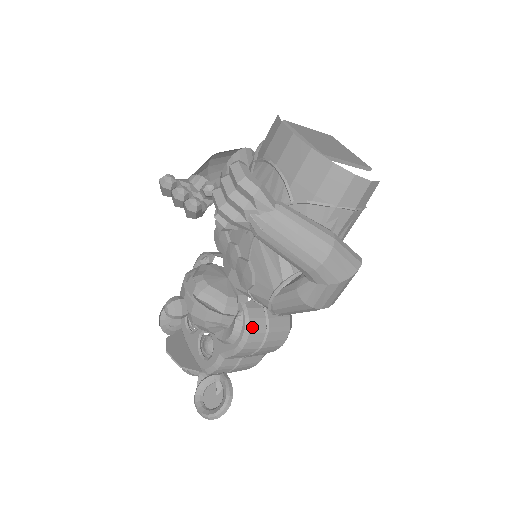
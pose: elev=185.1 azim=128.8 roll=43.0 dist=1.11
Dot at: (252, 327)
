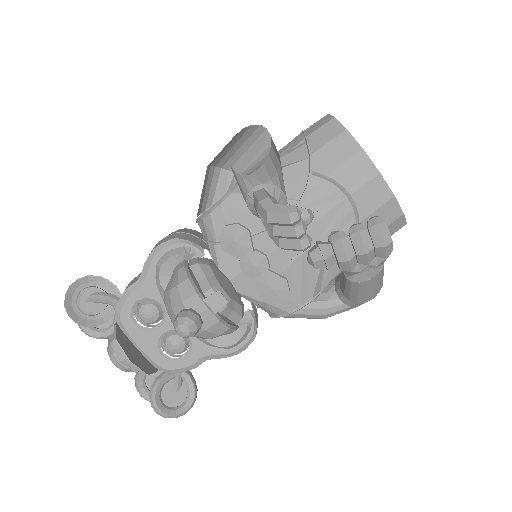
Dot at: (256, 333)
